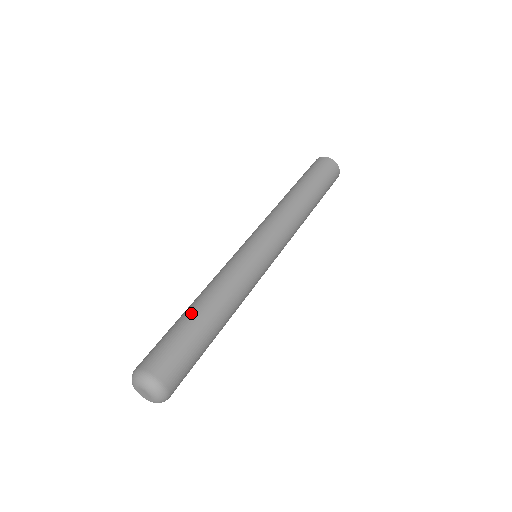
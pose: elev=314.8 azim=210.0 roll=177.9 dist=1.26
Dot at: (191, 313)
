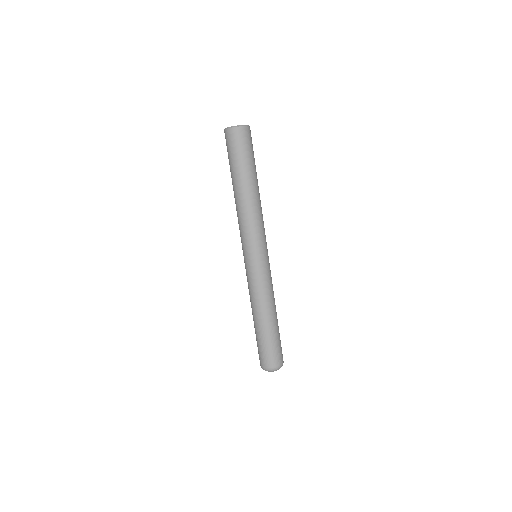
Dot at: (265, 328)
